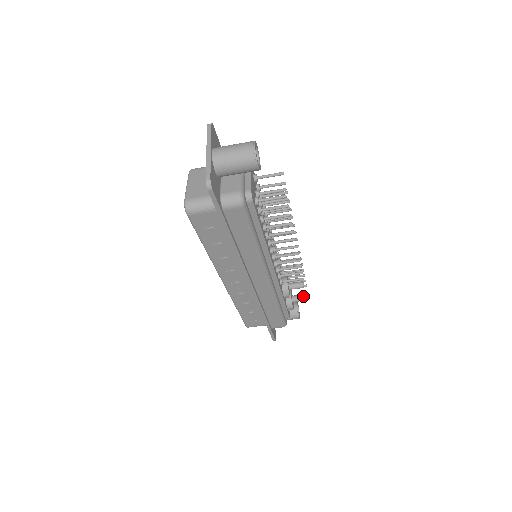
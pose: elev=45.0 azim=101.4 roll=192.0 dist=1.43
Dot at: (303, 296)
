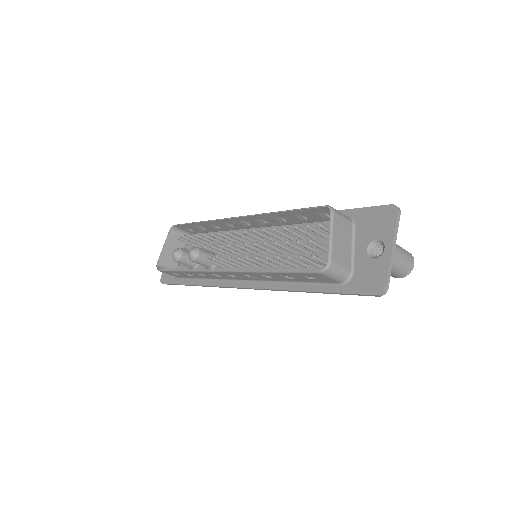
Dot at: occluded
